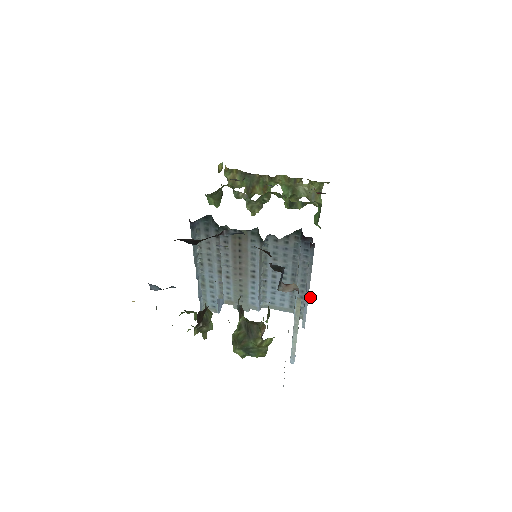
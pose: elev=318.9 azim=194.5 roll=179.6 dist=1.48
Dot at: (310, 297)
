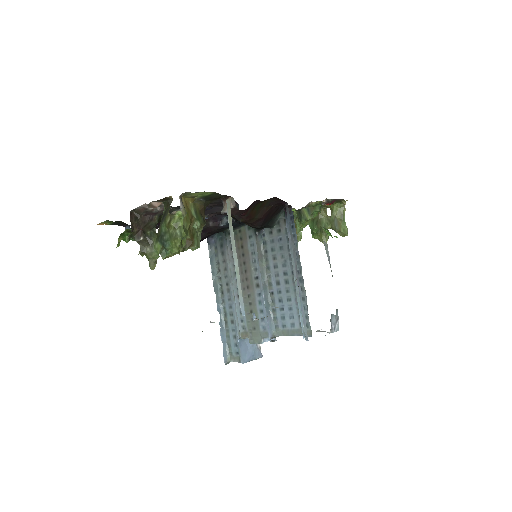
Dot at: (333, 326)
